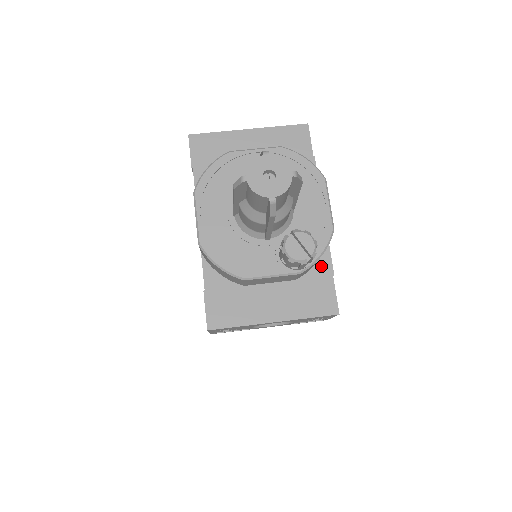
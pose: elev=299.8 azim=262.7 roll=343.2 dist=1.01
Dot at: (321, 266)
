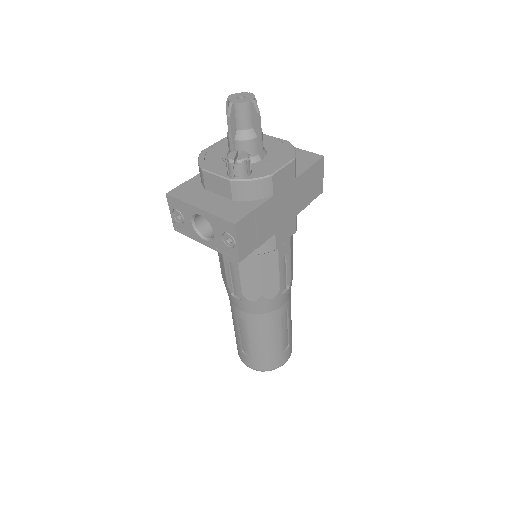
Dot at: (253, 203)
